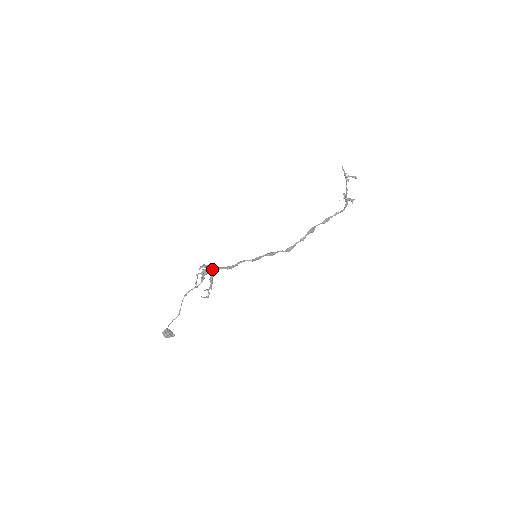
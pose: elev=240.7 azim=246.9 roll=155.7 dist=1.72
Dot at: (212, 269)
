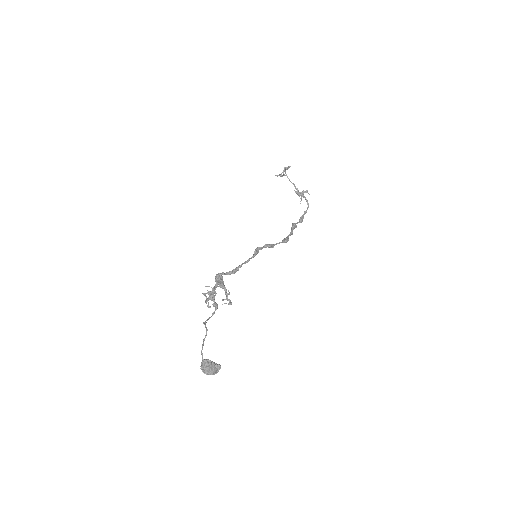
Dot at: (215, 276)
